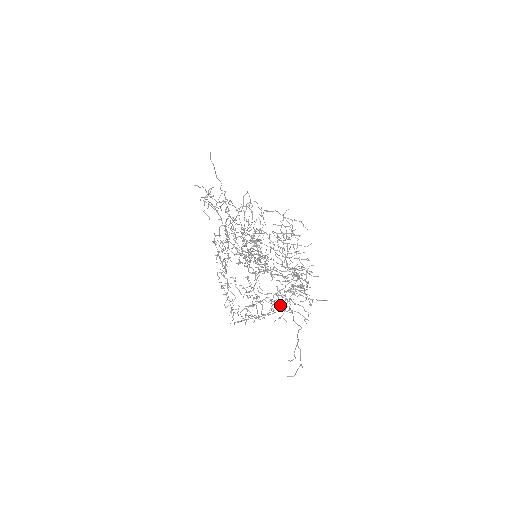
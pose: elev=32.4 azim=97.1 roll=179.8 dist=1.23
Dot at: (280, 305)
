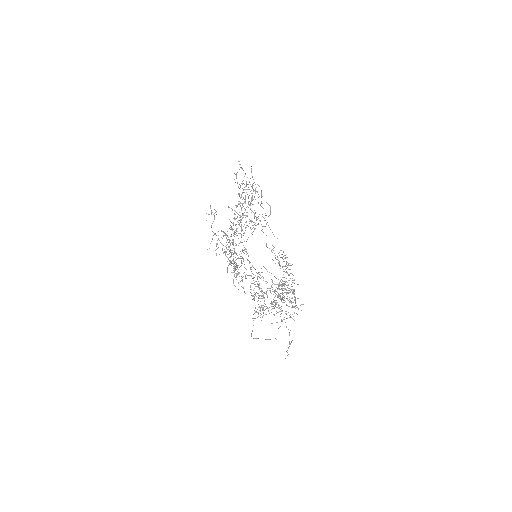
Dot at: (276, 300)
